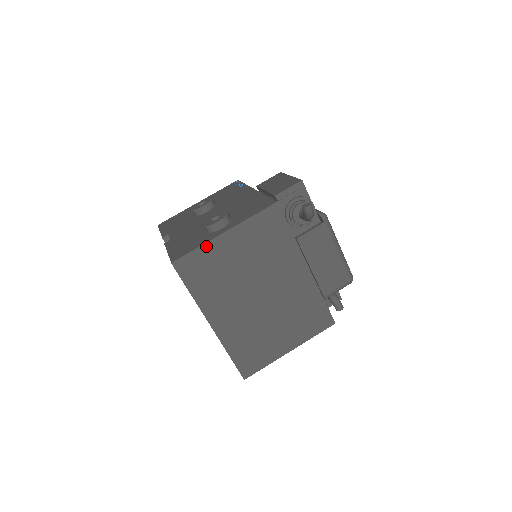
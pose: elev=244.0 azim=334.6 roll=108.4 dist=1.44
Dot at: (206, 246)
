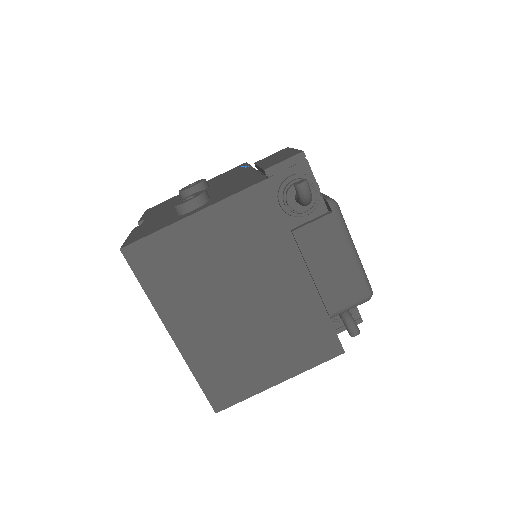
Dot at: (167, 231)
